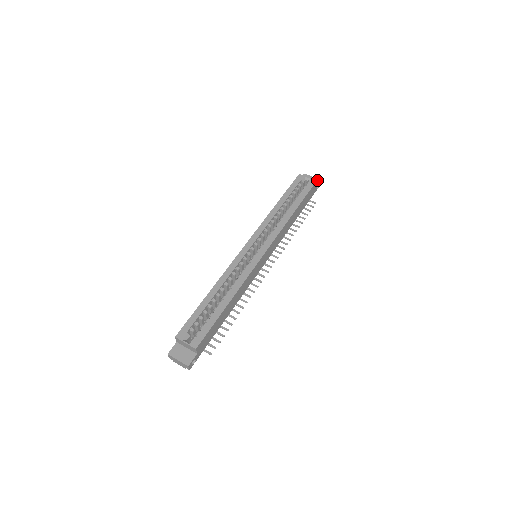
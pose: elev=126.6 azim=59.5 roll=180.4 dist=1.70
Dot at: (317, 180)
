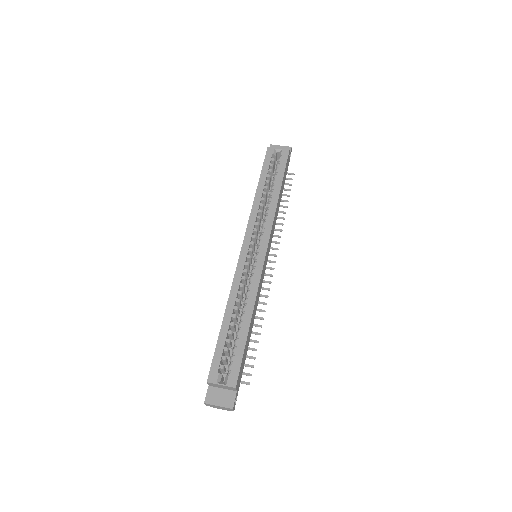
Dot at: (288, 148)
